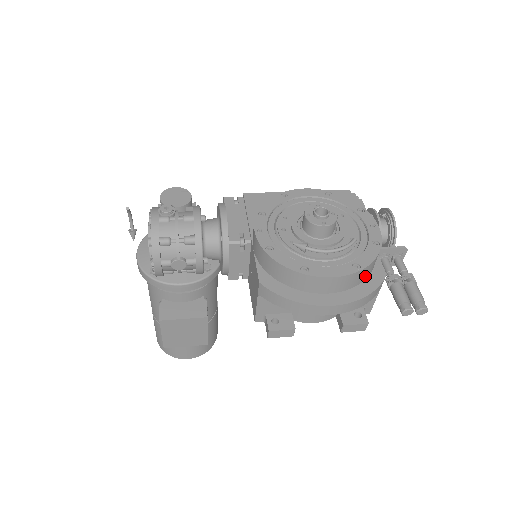
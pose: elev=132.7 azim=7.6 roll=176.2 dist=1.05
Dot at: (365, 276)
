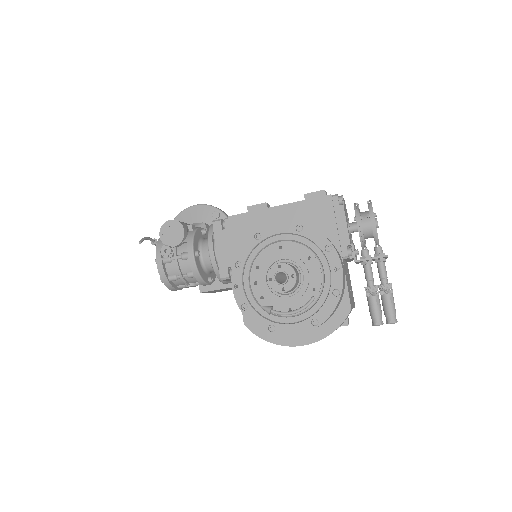
Dot at: (329, 318)
